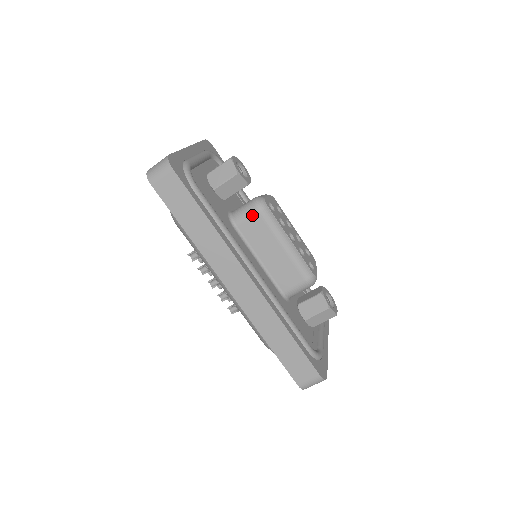
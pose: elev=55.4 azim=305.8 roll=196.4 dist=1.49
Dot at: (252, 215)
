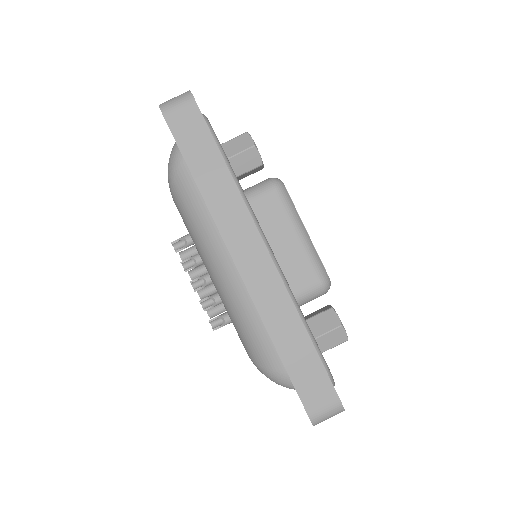
Dot at: (267, 192)
